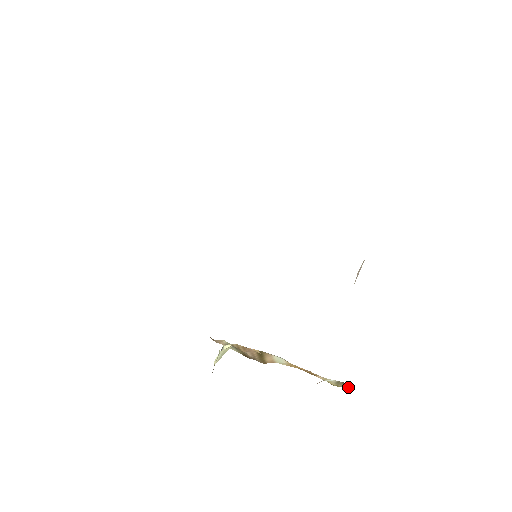
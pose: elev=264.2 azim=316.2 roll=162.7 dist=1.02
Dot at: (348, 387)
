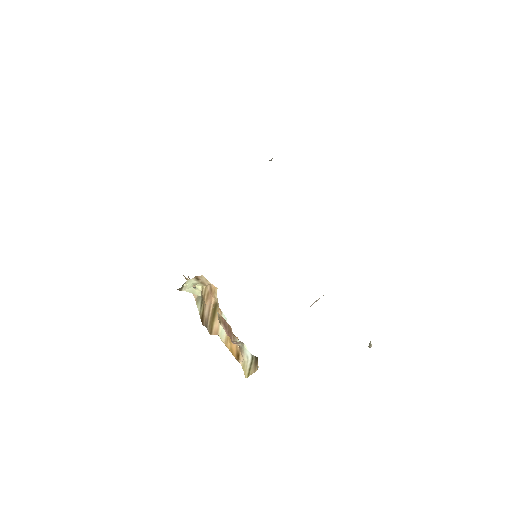
Dot at: (256, 369)
